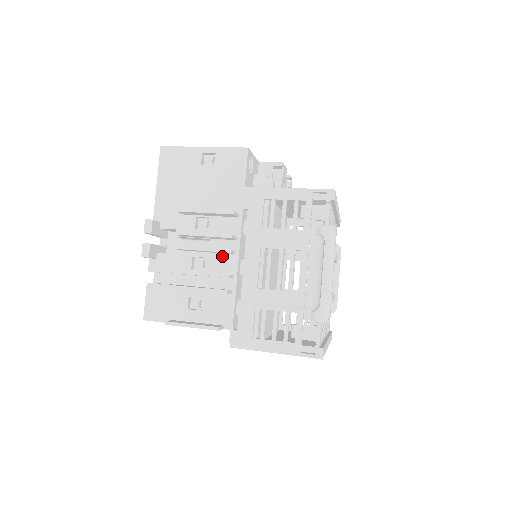
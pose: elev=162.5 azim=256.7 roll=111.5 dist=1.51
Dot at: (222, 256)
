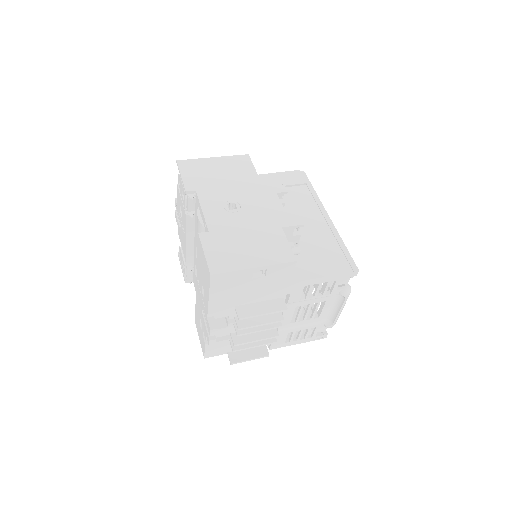
Dot at: occluded
